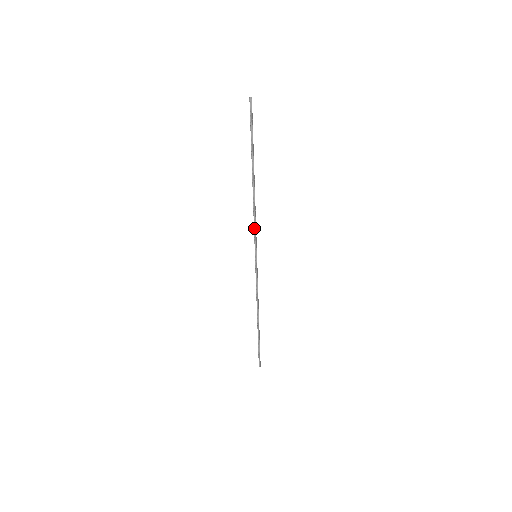
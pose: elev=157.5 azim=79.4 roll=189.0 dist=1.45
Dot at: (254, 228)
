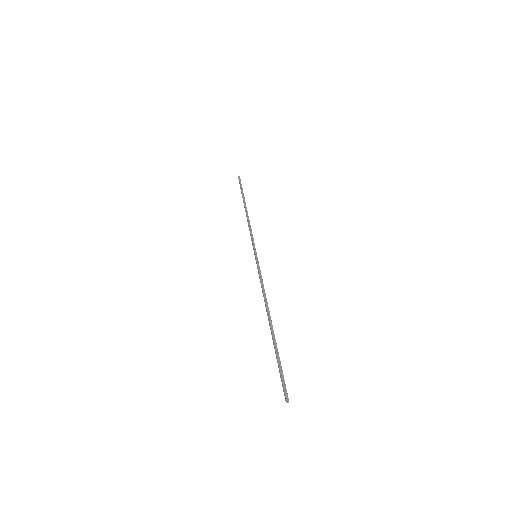
Dot at: (251, 235)
